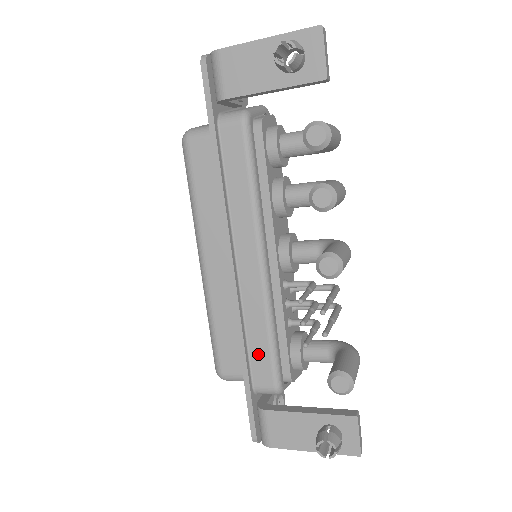
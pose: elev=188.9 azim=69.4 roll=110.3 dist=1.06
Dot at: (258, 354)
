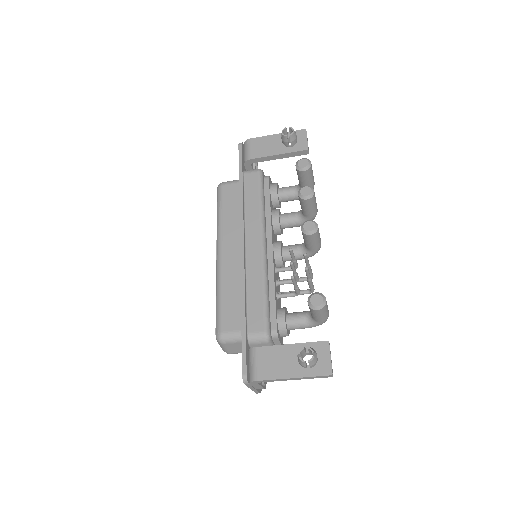
Dot at: (254, 307)
